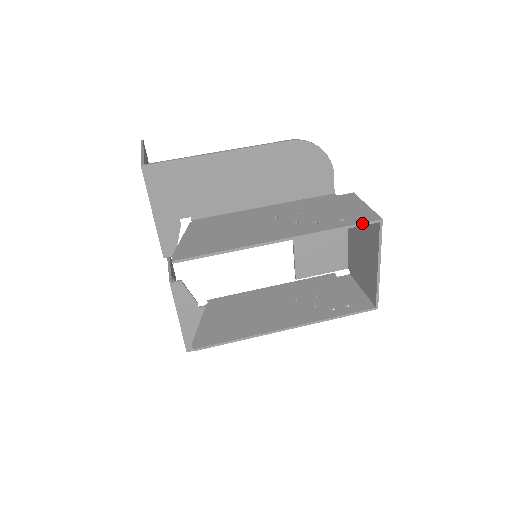
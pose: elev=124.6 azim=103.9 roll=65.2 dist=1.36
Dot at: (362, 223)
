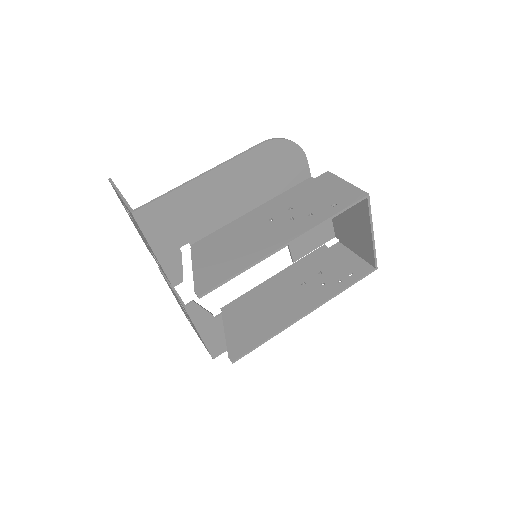
Dot at: (353, 204)
